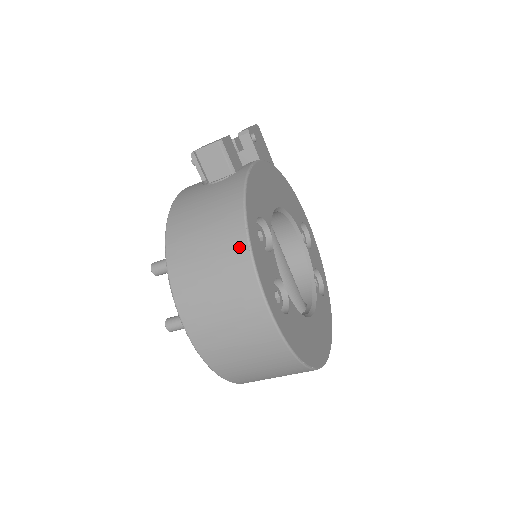
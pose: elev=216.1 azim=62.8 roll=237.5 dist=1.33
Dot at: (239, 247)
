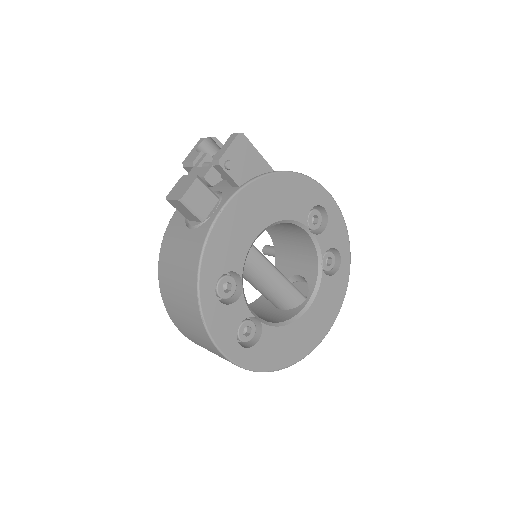
Dot at: (197, 316)
